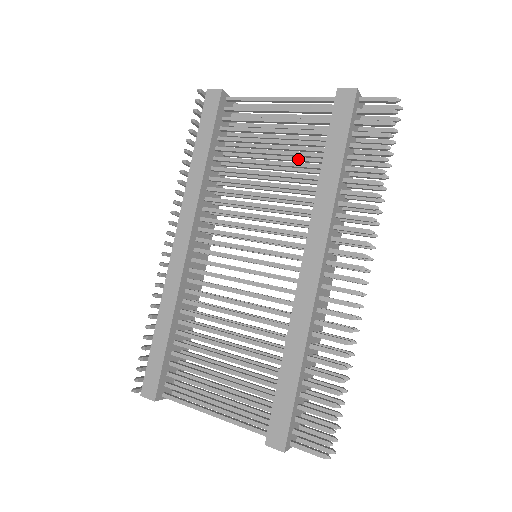
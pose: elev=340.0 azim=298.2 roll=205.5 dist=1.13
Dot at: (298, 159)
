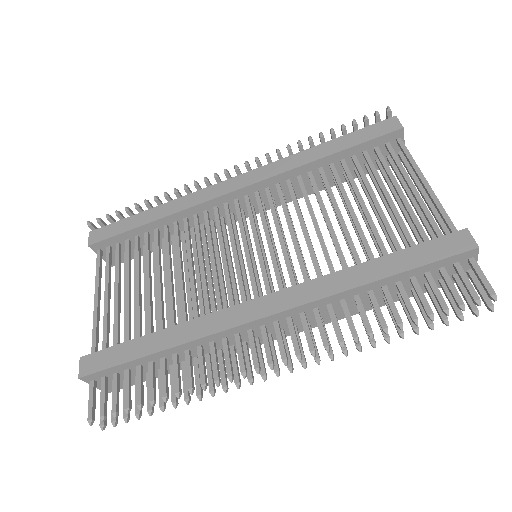
Dot at: occluded
